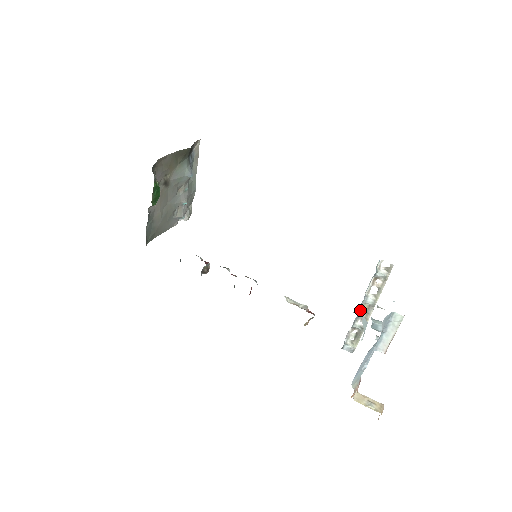
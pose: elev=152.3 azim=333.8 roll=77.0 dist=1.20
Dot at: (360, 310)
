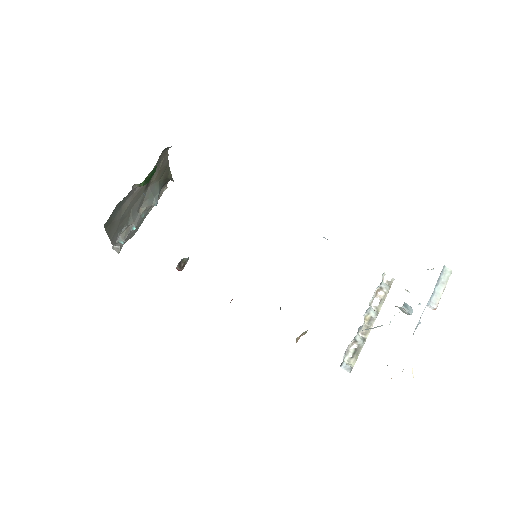
Dot at: (364, 320)
